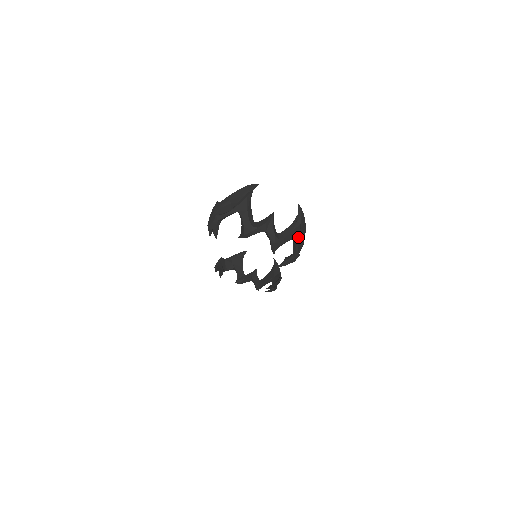
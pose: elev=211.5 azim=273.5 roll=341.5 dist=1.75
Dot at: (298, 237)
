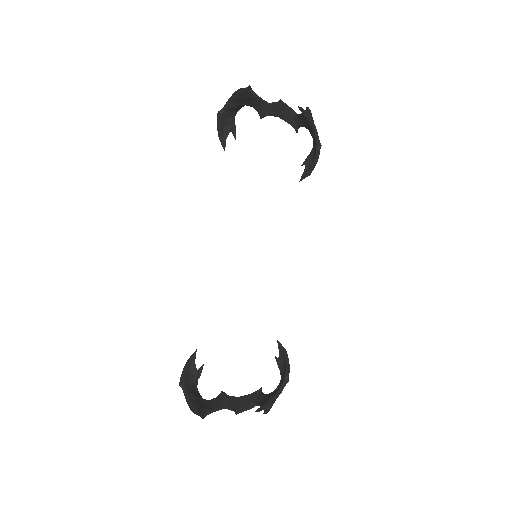
Dot at: (275, 400)
